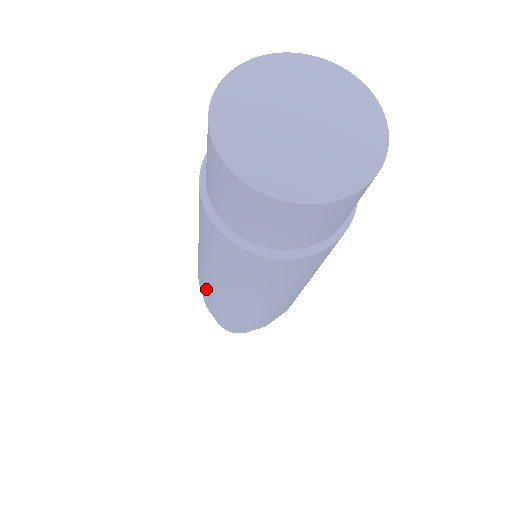
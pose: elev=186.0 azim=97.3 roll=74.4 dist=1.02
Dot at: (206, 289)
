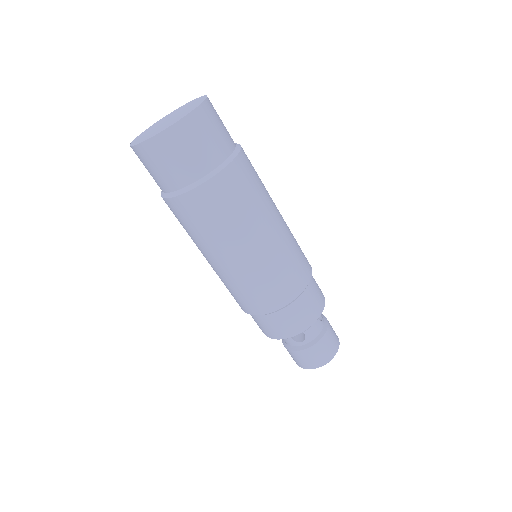
Dot at: (229, 291)
